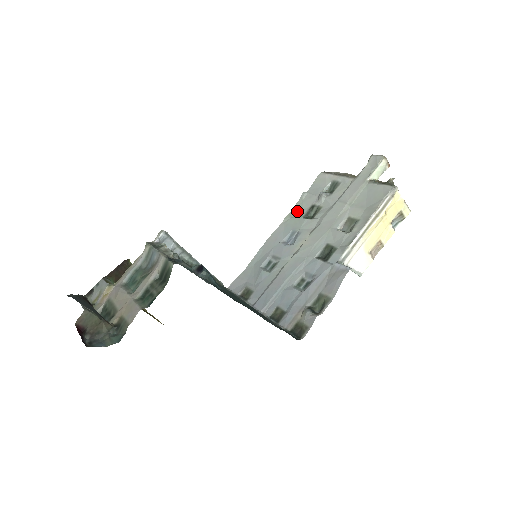
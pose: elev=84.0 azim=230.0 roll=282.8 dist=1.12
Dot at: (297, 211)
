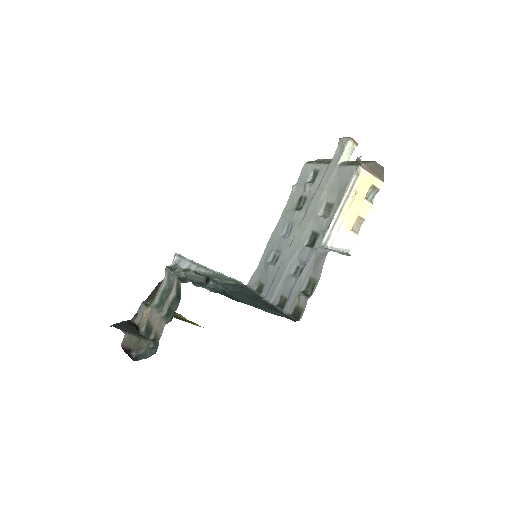
Dot at: (290, 204)
